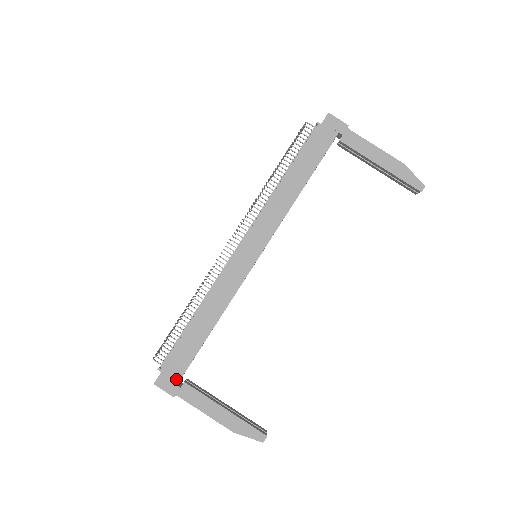
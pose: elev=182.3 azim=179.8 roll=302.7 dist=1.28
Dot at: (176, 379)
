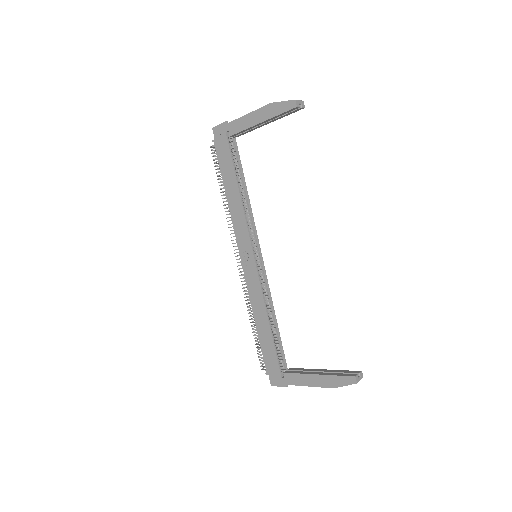
Dot at: (278, 374)
